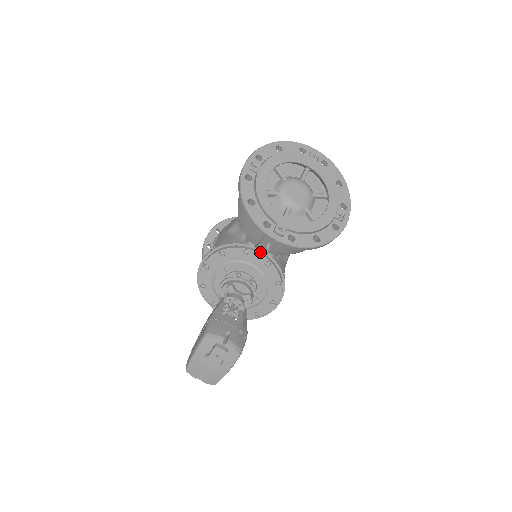
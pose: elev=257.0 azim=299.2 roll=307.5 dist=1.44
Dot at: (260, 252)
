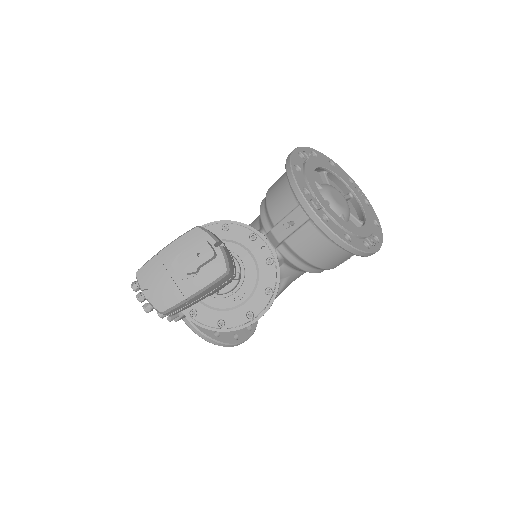
Dot at: (267, 245)
